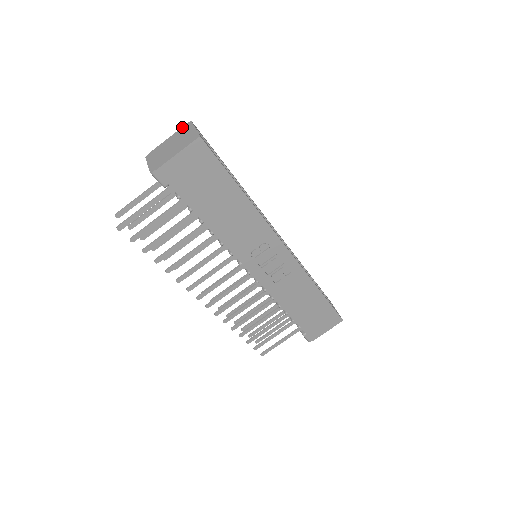
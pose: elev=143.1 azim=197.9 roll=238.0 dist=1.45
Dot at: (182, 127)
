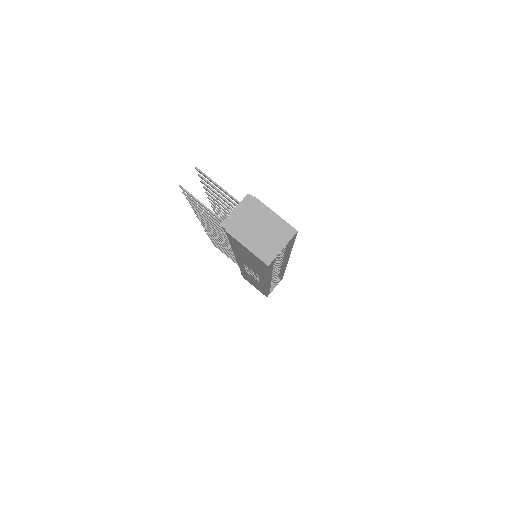
Dot at: (288, 224)
